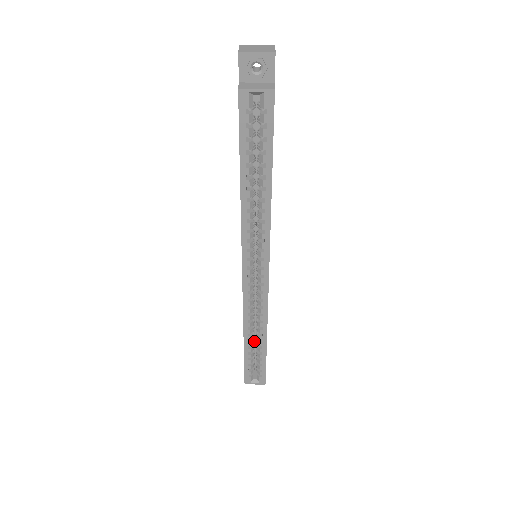
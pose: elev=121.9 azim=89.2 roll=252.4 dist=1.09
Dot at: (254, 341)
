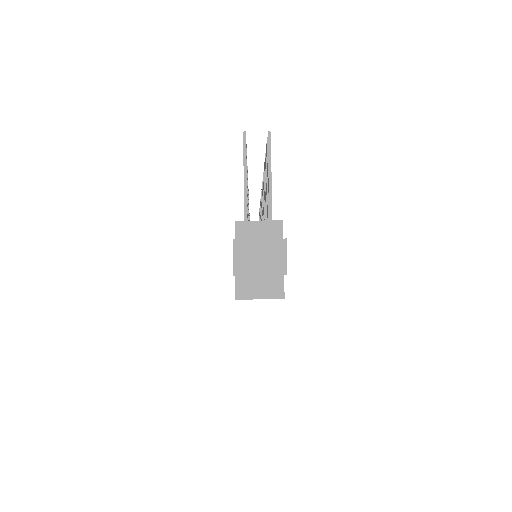
Dot at: occluded
